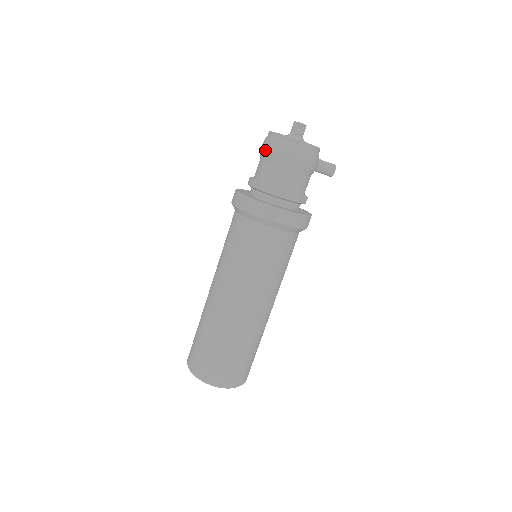
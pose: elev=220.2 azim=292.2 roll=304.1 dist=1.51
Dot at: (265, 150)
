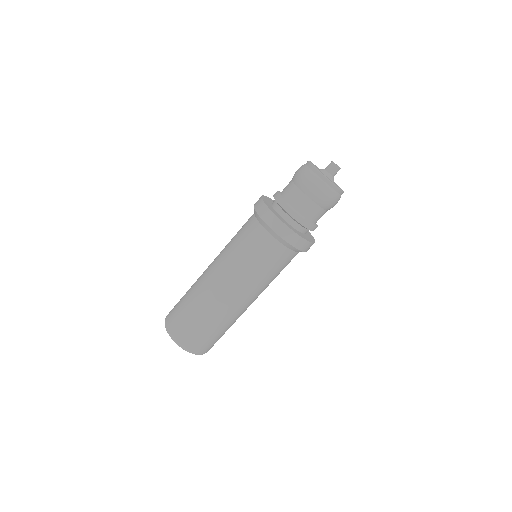
Dot at: (316, 192)
